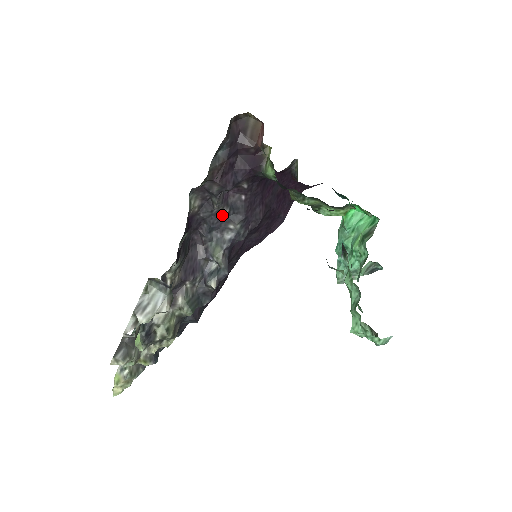
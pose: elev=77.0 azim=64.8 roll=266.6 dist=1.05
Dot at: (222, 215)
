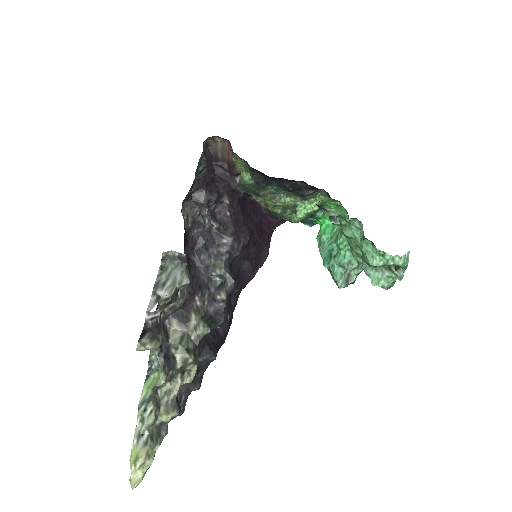
Dot at: (214, 232)
